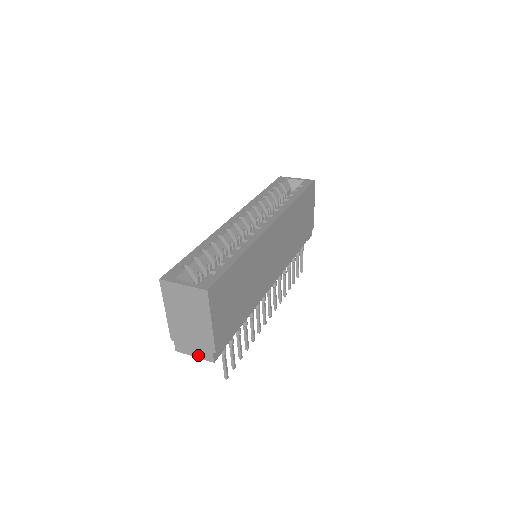
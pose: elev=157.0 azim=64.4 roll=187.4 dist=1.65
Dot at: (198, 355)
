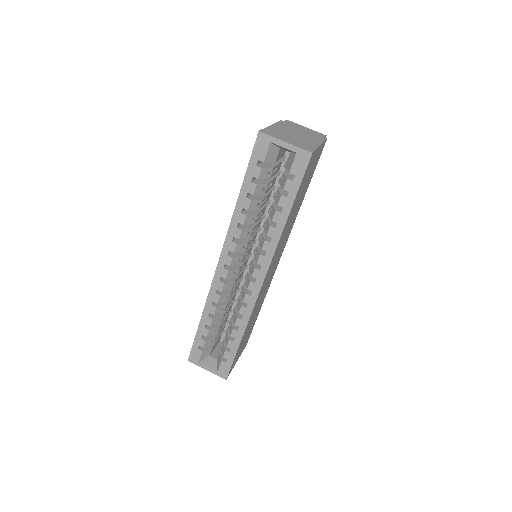
Dot at: occluded
